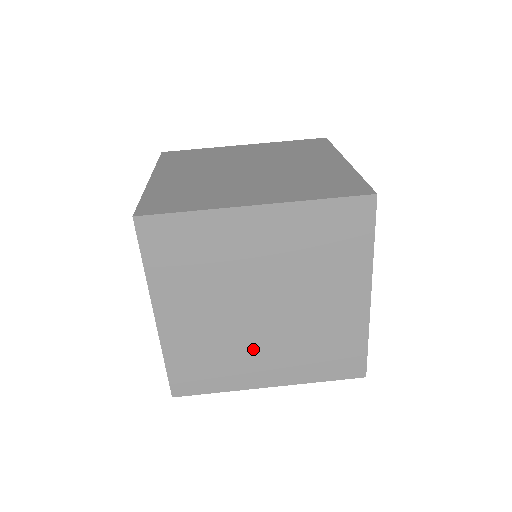
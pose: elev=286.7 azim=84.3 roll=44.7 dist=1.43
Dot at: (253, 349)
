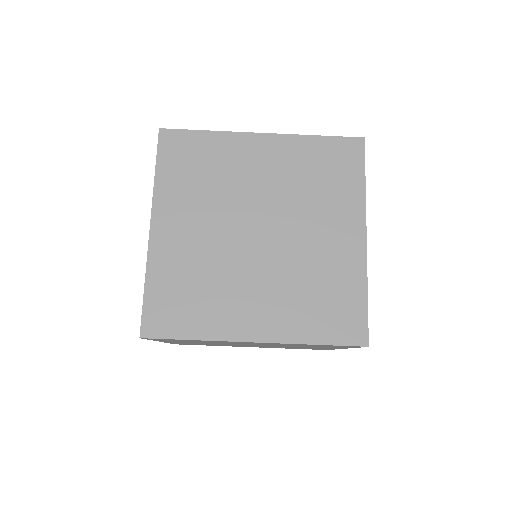
Dot at: occluded
